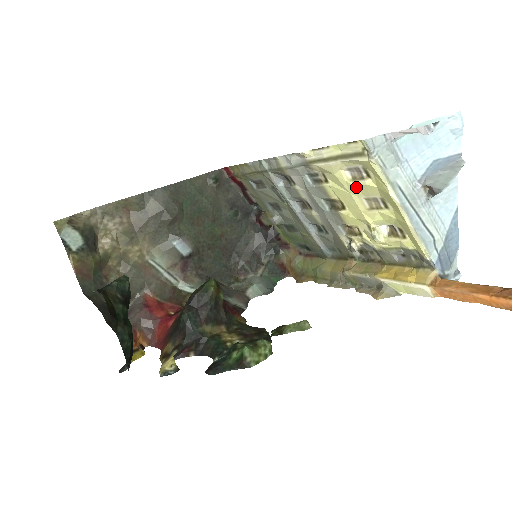
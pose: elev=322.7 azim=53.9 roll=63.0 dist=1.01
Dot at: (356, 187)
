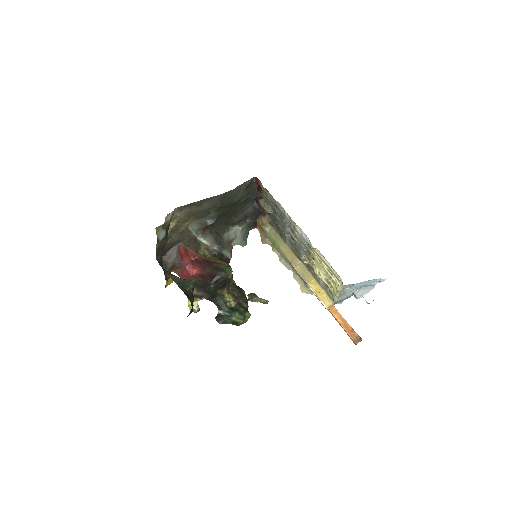
Dot at: (326, 271)
